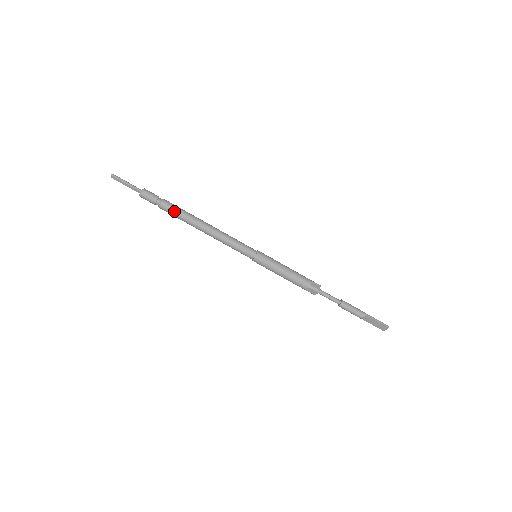
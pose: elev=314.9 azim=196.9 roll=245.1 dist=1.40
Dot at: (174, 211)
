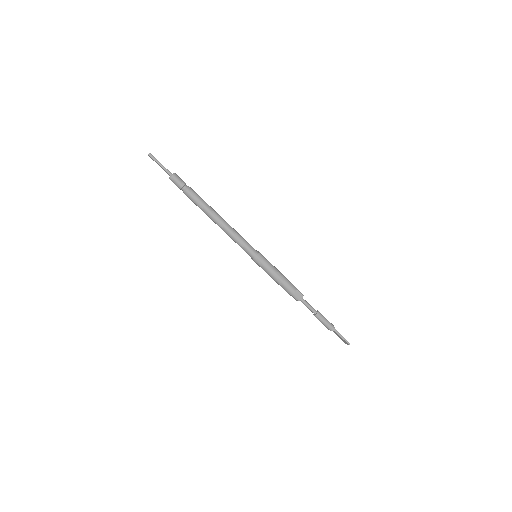
Dot at: (195, 201)
